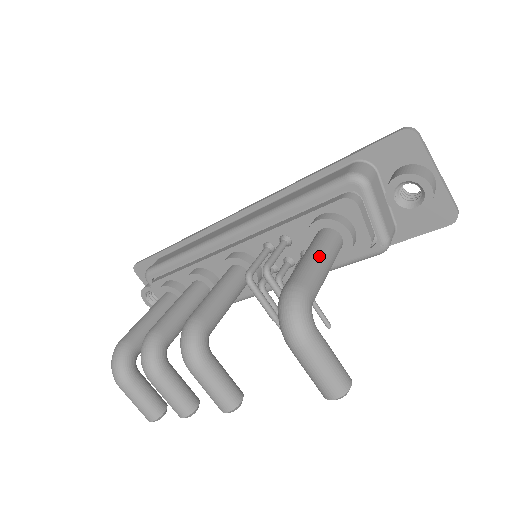
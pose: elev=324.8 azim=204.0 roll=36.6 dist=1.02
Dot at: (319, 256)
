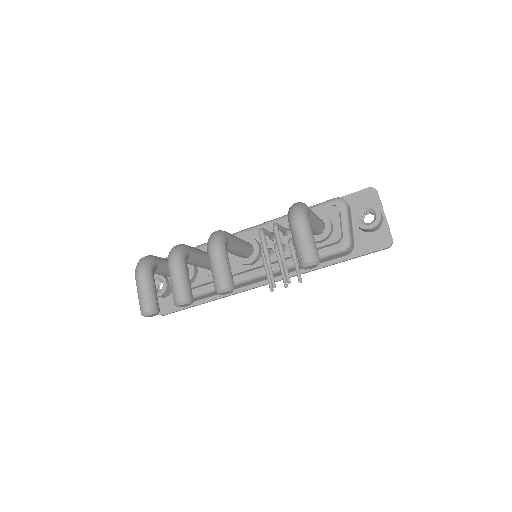
Dot at: occluded
